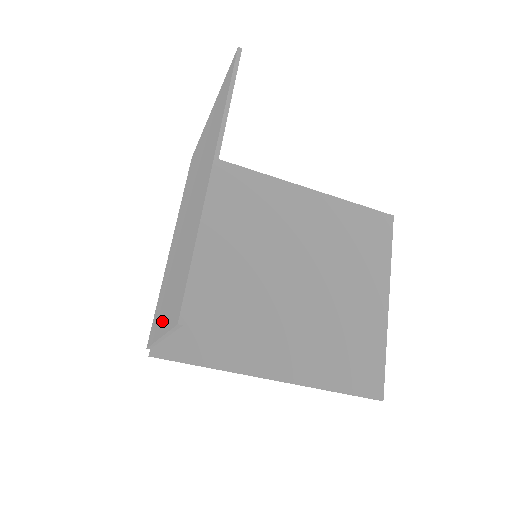
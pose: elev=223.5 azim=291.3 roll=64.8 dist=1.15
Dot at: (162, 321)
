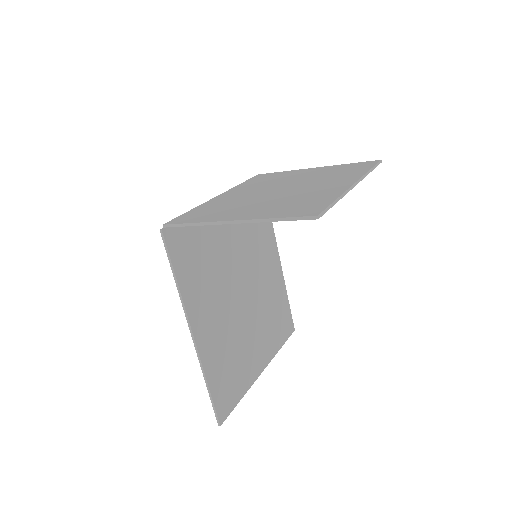
Dot at: (240, 215)
